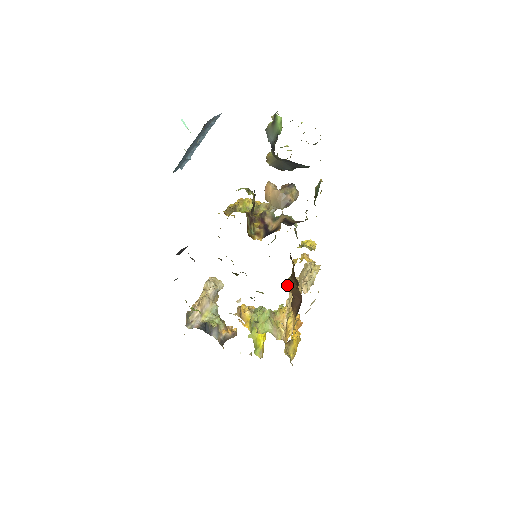
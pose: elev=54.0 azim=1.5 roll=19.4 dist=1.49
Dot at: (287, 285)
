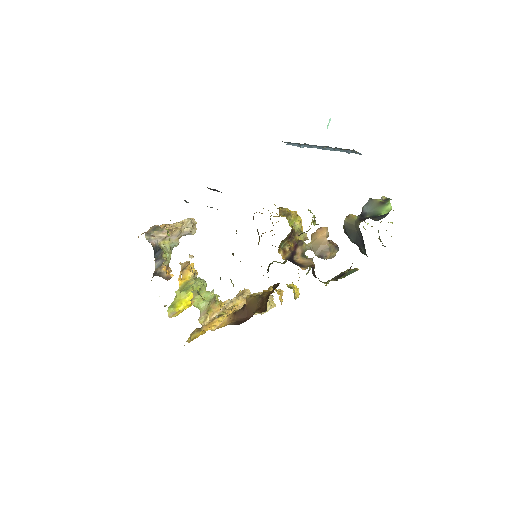
Dot at: (249, 297)
